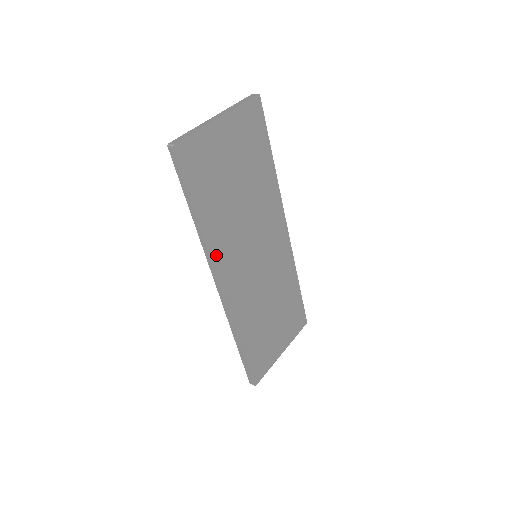
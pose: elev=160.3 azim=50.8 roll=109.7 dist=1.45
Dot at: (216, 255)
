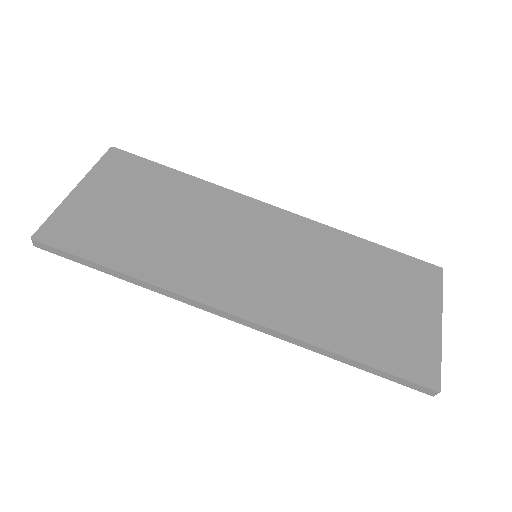
Dot at: (185, 289)
